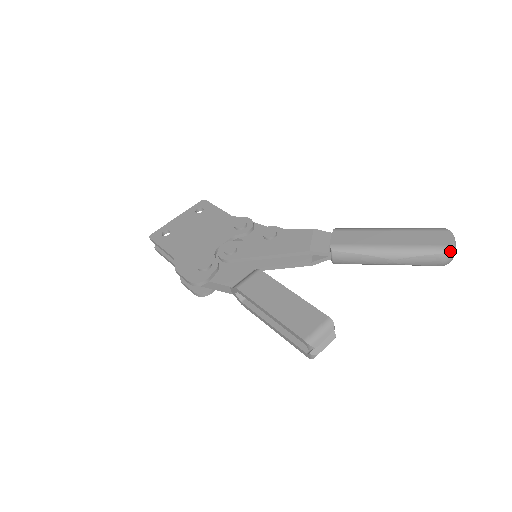
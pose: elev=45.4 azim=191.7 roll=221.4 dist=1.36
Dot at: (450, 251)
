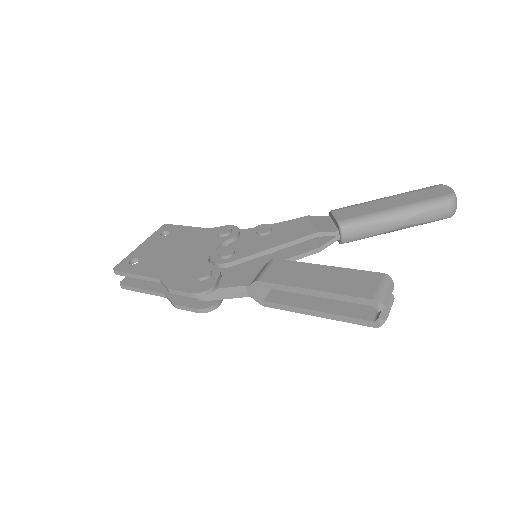
Dot at: (455, 199)
